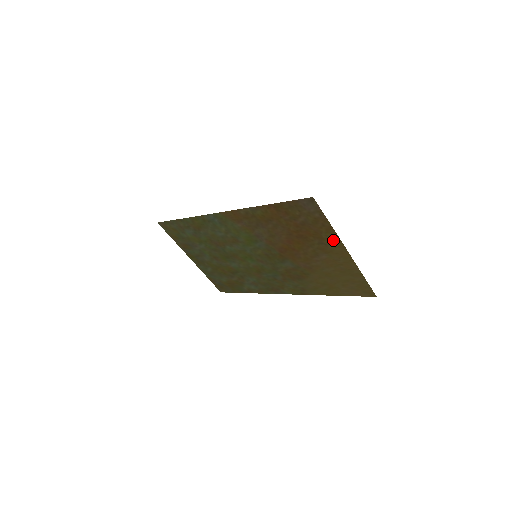
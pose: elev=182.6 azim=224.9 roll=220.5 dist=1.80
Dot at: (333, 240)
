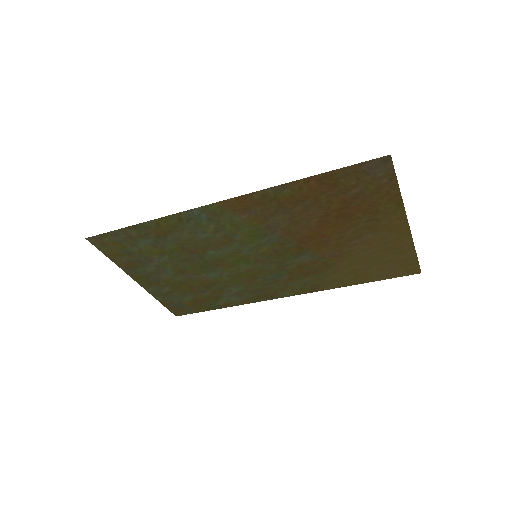
Dot at: (393, 212)
